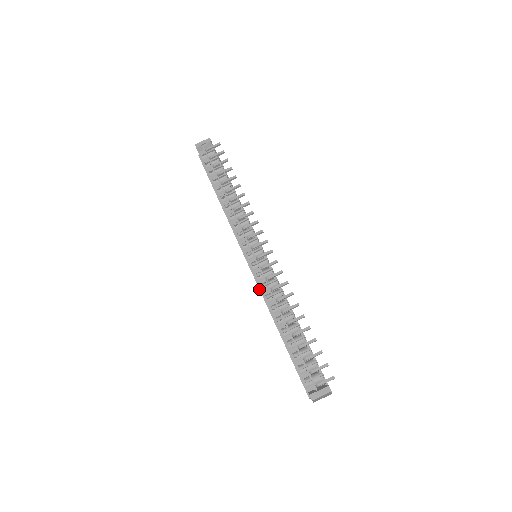
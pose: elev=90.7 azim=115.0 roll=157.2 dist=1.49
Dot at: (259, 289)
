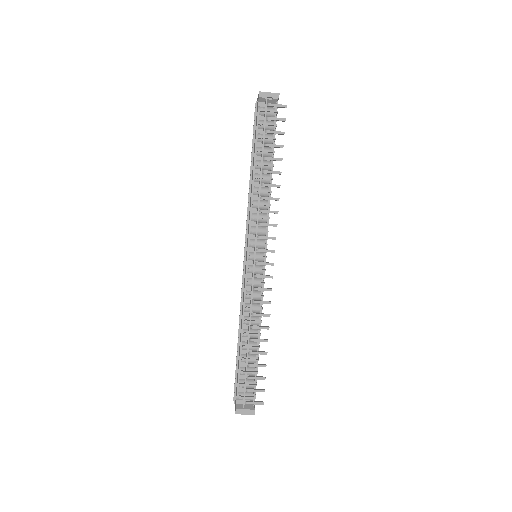
Dot at: occluded
